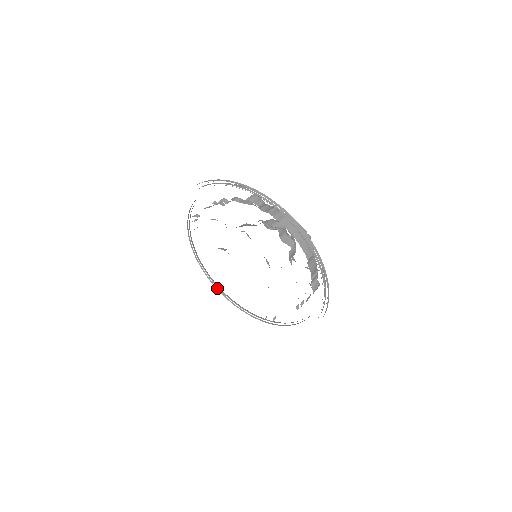
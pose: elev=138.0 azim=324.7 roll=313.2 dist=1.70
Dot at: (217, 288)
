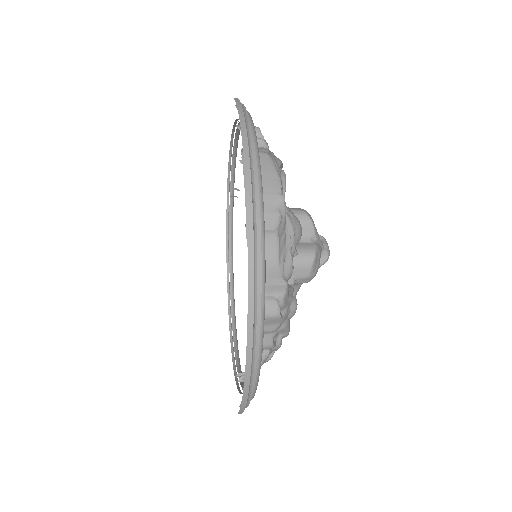
Dot at: (230, 312)
